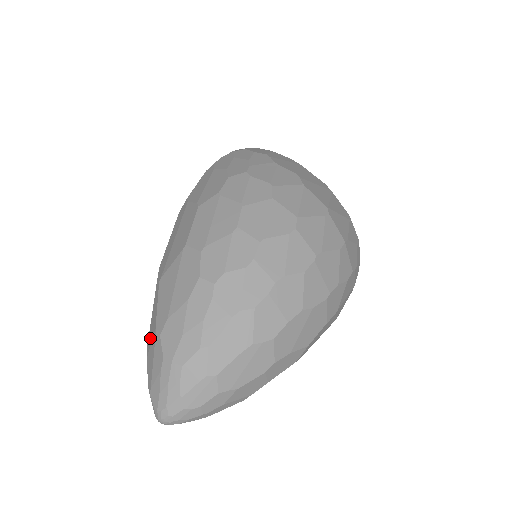
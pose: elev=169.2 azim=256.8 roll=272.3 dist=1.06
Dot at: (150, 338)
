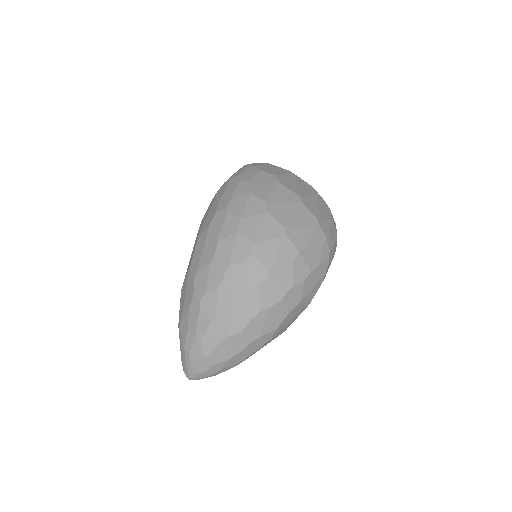
Dot at: occluded
